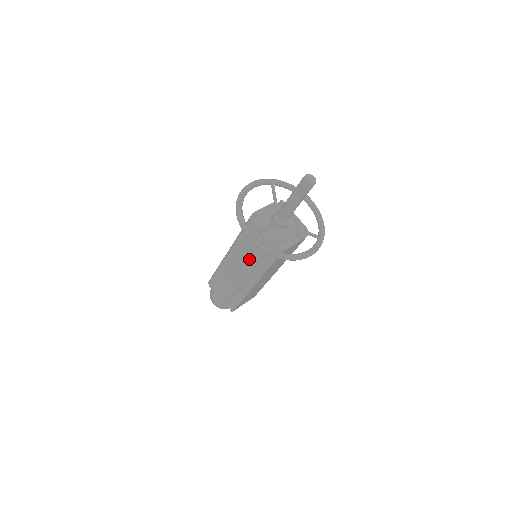
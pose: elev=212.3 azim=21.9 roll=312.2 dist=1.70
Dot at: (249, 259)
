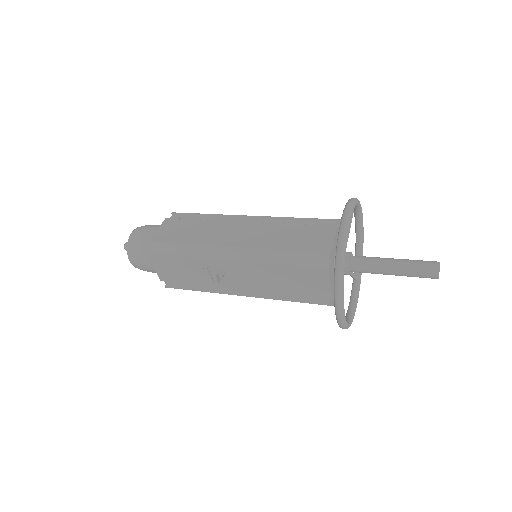
Dot at: (272, 283)
